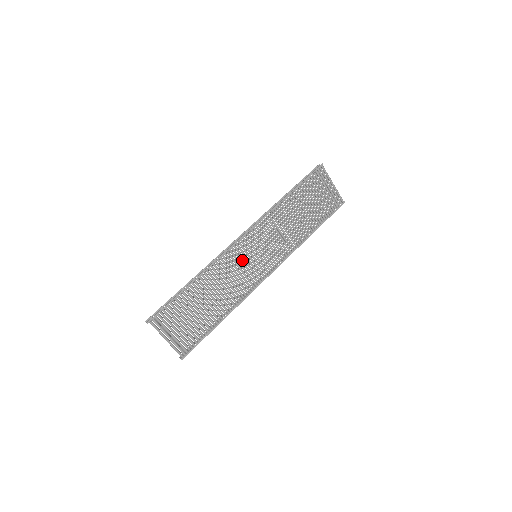
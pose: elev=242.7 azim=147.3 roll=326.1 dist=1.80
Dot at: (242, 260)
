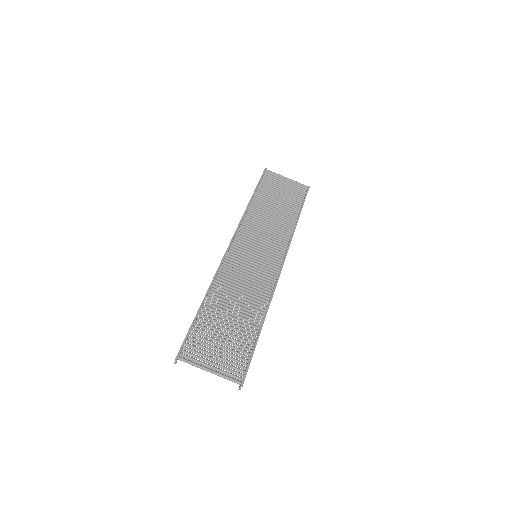
Dot at: (243, 264)
